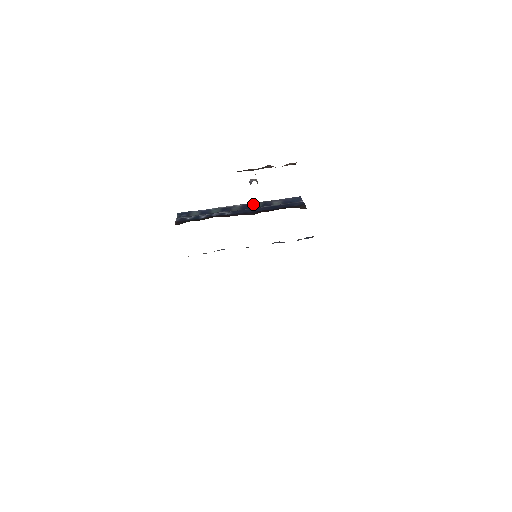
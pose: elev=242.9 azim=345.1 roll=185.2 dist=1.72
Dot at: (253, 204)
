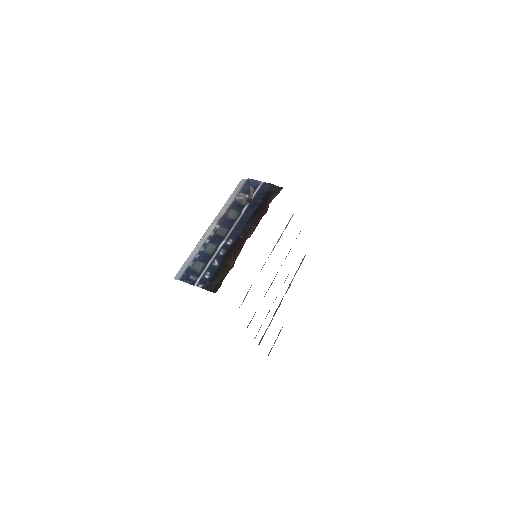
Dot at: (228, 216)
